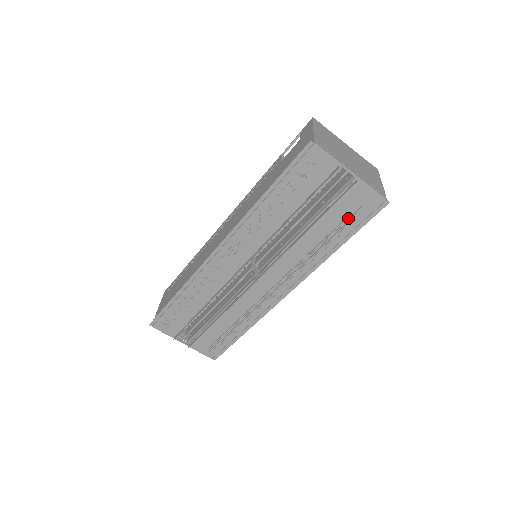
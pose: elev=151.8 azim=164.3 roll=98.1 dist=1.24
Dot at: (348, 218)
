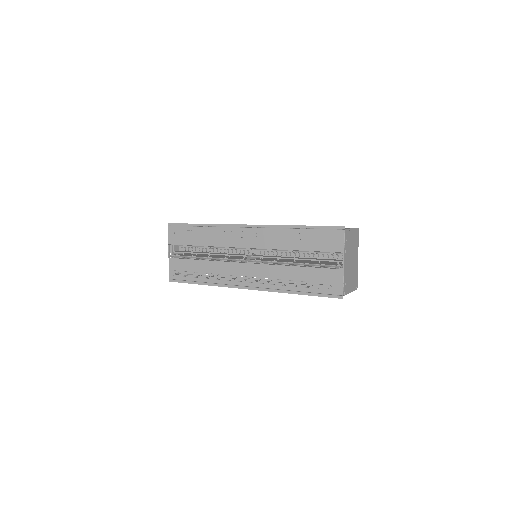
Dot at: (317, 283)
